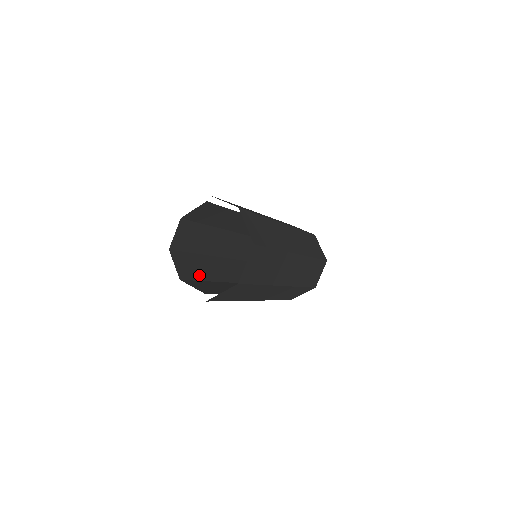
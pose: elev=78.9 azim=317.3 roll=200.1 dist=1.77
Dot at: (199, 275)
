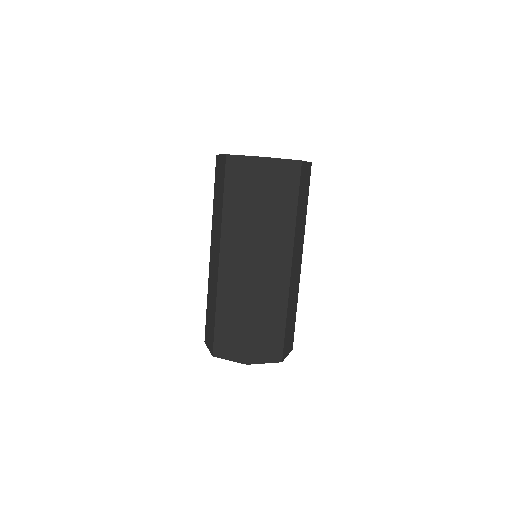
Dot at: occluded
